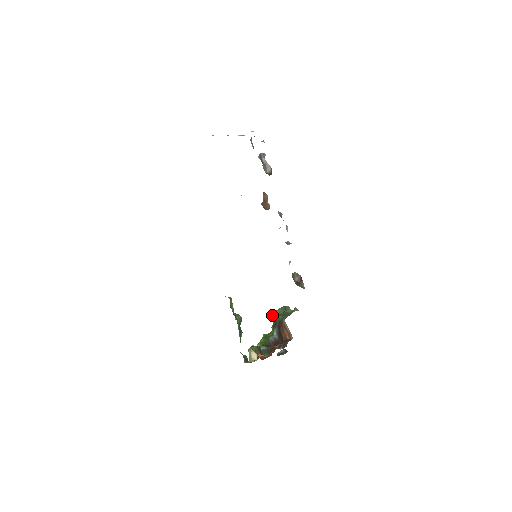
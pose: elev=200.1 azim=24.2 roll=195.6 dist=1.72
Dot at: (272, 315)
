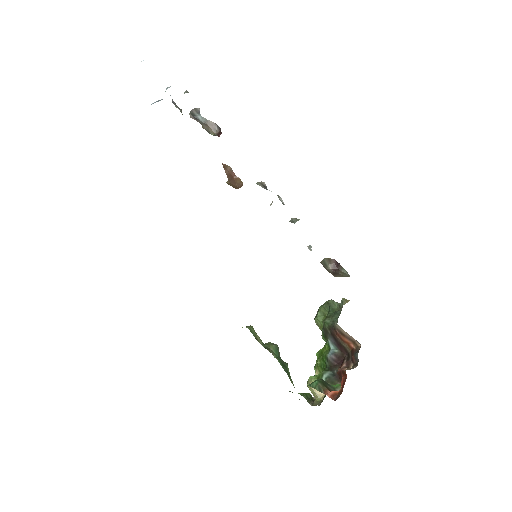
Dot at: (315, 321)
